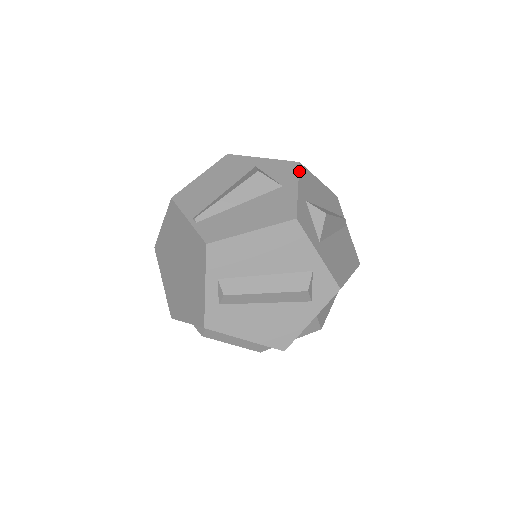
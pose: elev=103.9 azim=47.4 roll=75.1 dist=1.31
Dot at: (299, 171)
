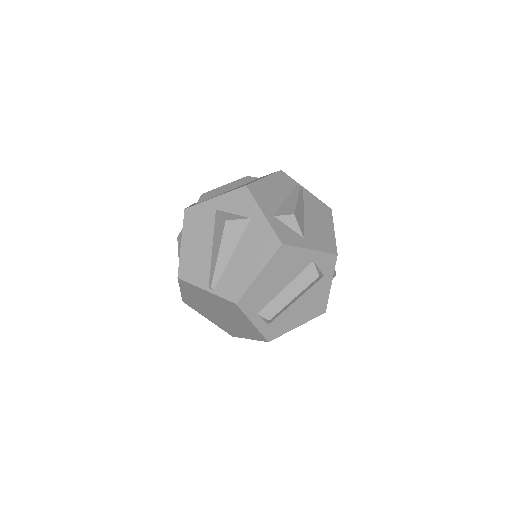
Dot at: (252, 195)
